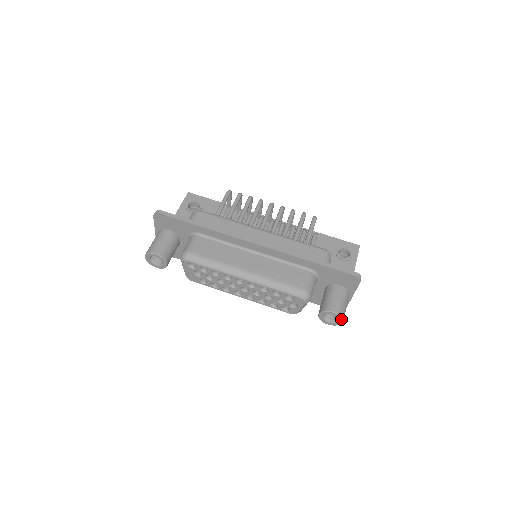
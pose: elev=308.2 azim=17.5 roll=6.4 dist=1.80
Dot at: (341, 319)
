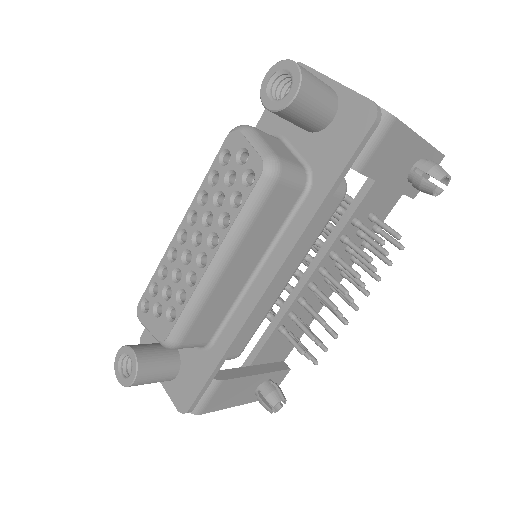
Dot at: (283, 64)
